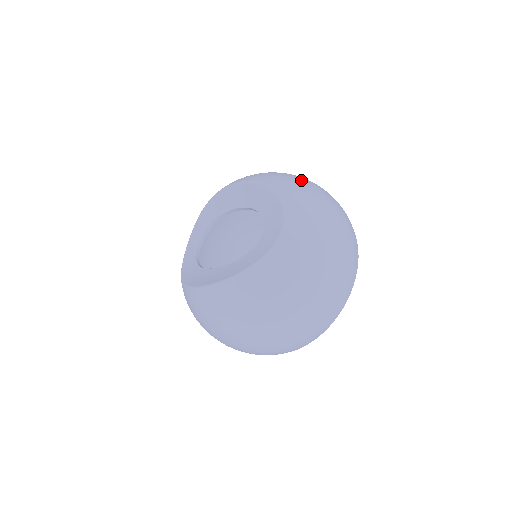
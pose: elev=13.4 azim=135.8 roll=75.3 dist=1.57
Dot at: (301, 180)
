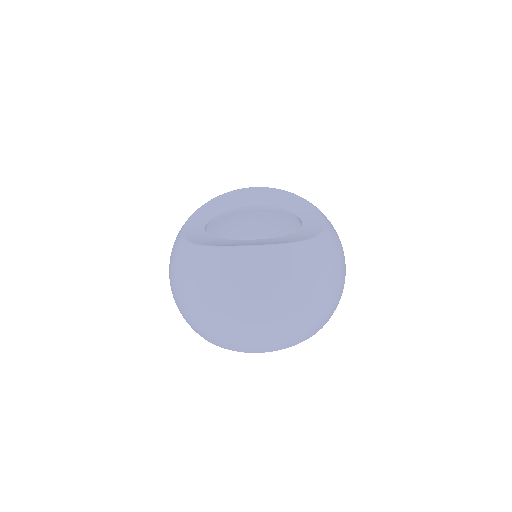
Dot at: occluded
